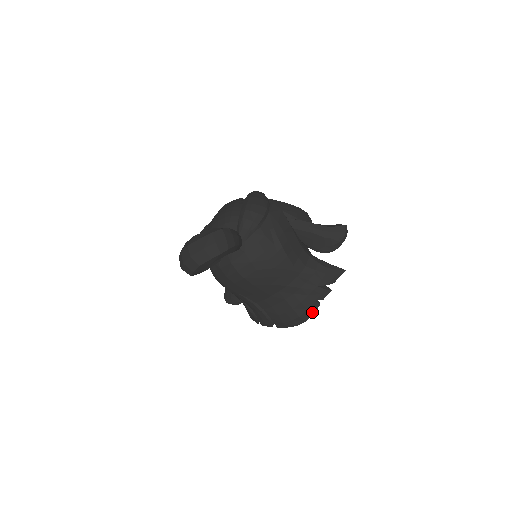
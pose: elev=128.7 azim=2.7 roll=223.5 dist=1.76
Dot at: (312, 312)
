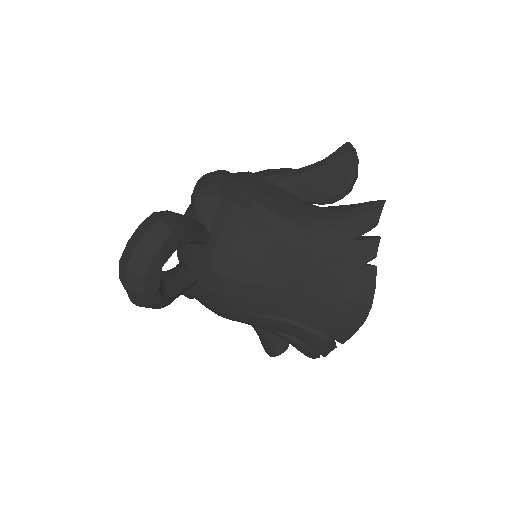
Dot at: (372, 286)
